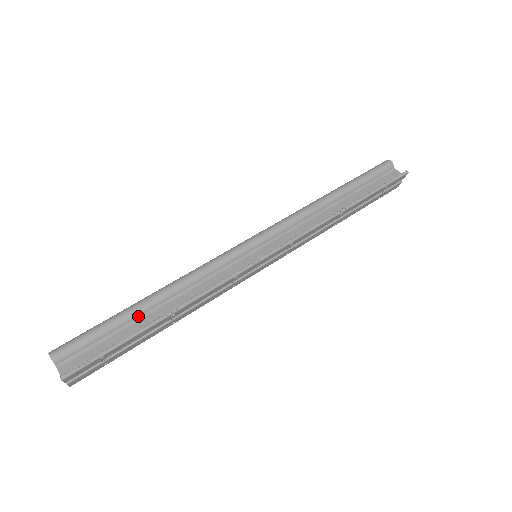
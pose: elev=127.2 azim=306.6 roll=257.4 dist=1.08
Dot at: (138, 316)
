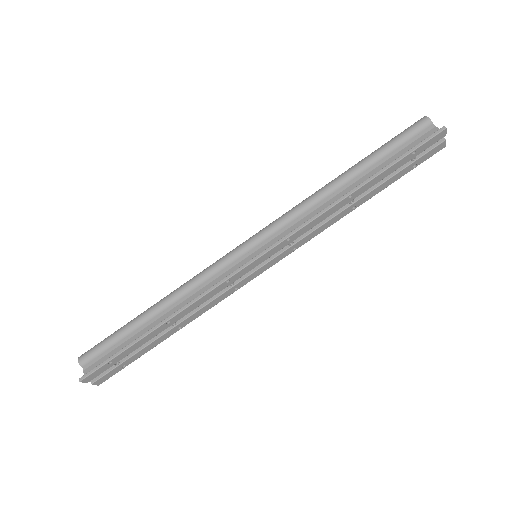
Dot at: (145, 324)
